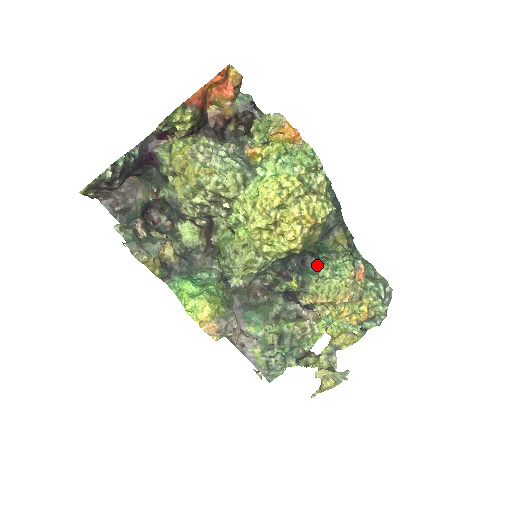
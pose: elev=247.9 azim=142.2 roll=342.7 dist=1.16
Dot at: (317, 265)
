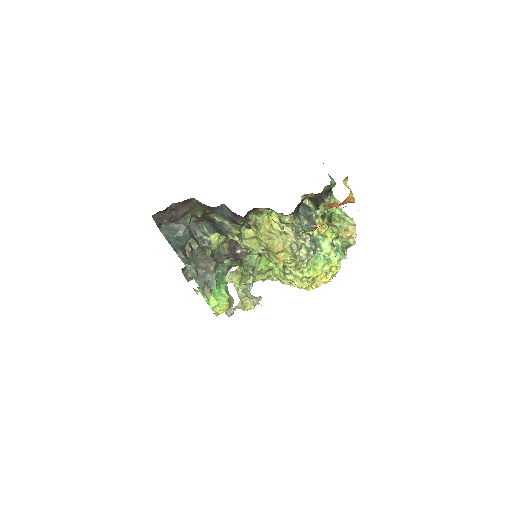
Dot at: occluded
